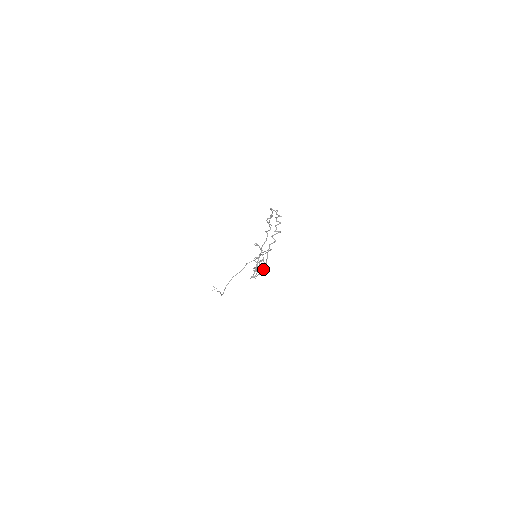
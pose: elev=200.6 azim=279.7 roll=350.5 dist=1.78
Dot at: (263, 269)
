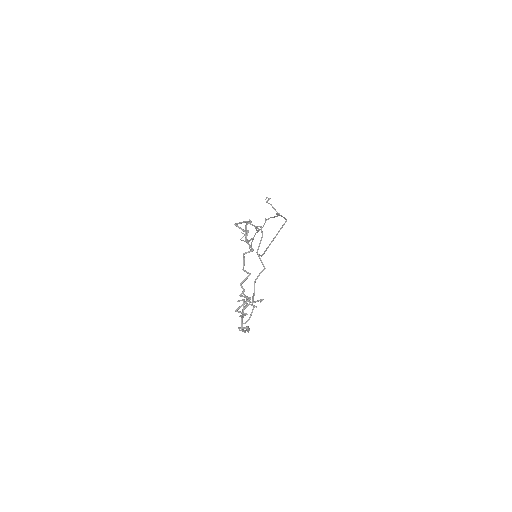
Dot at: (262, 299)
